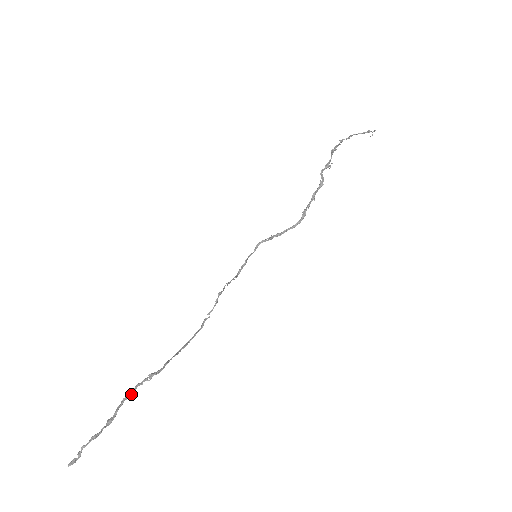
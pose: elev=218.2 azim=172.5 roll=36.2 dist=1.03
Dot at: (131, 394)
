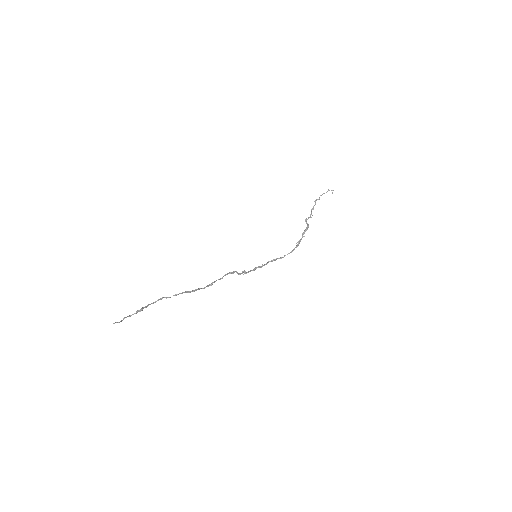
Dot at: occluded
